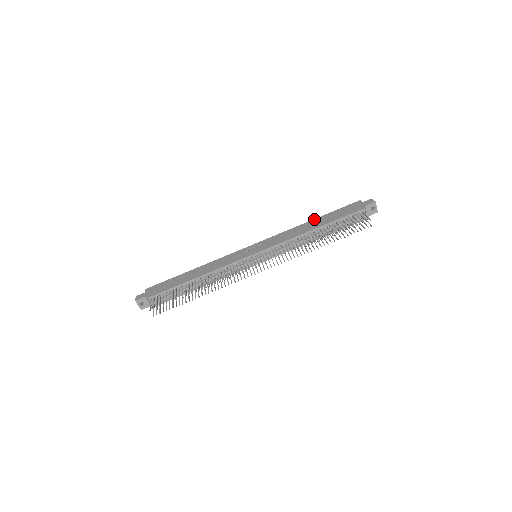
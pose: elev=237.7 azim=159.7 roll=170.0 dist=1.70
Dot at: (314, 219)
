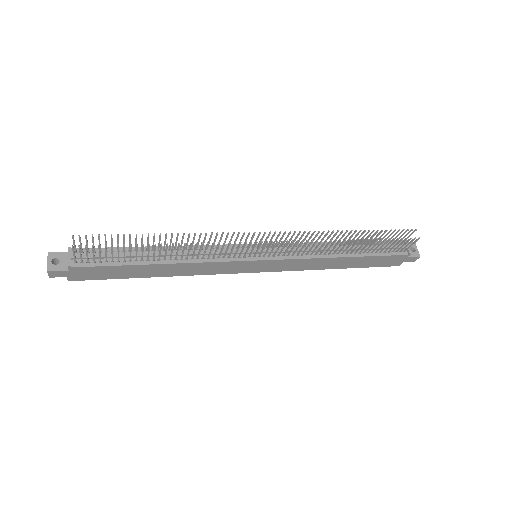
Dot at: occluded
